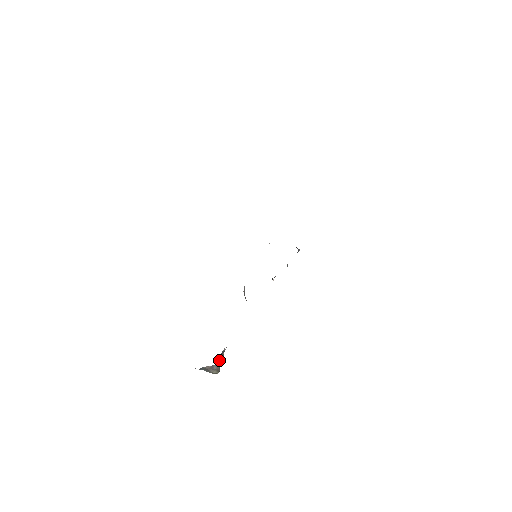
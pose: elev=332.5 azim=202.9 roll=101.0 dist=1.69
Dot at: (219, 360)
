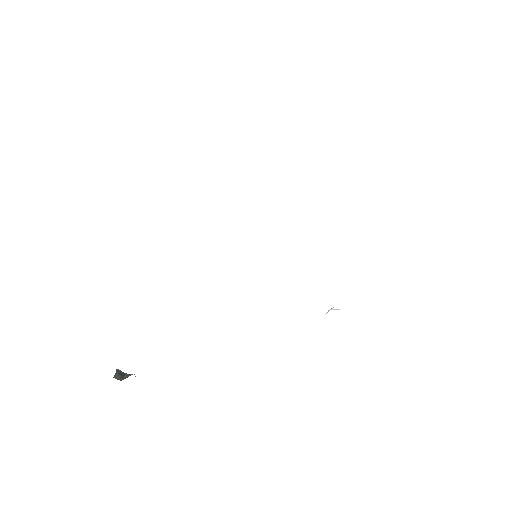
Dot at: occluded
